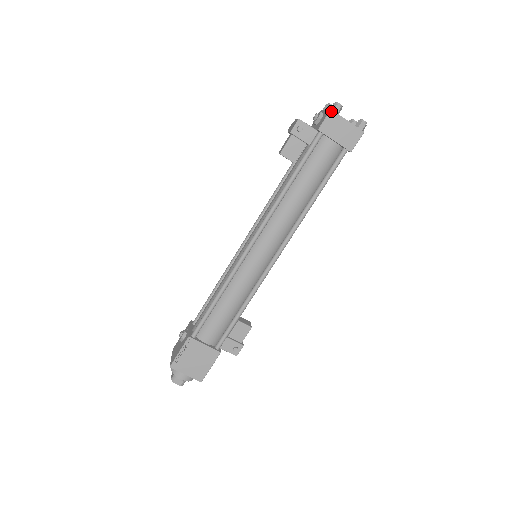
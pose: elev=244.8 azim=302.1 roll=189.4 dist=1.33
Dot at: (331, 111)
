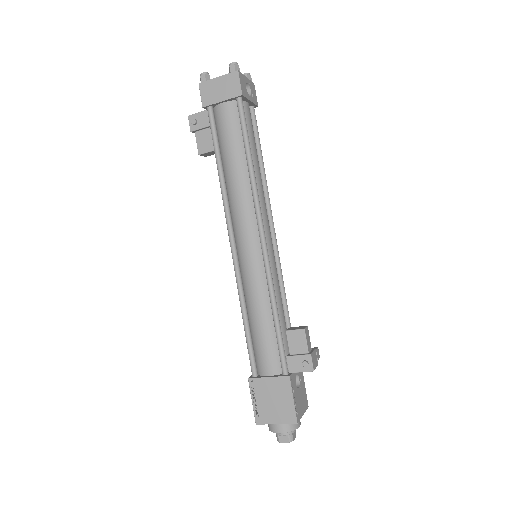
Dot at: (200, 85)
